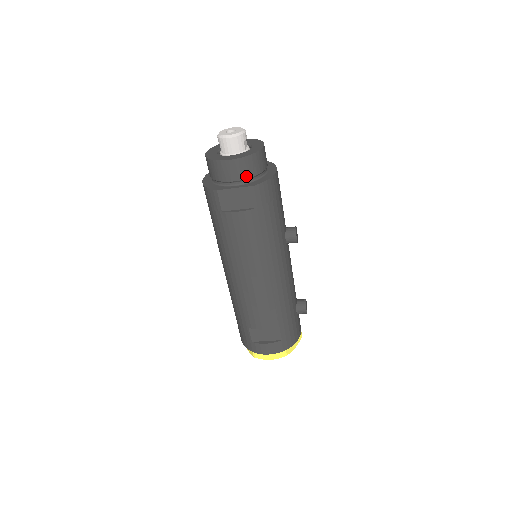
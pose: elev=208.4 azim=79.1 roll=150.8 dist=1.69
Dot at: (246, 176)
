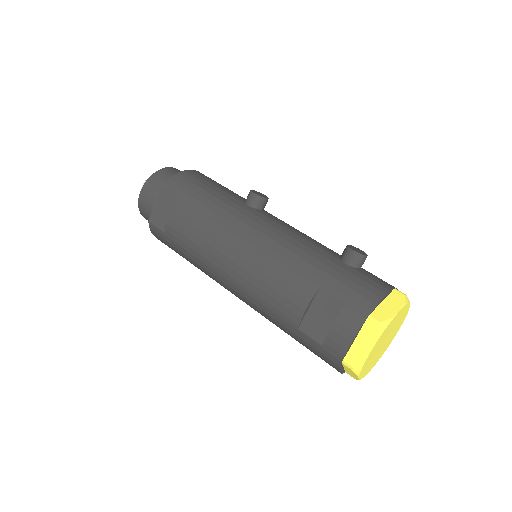
Dot at: (159, 190)
